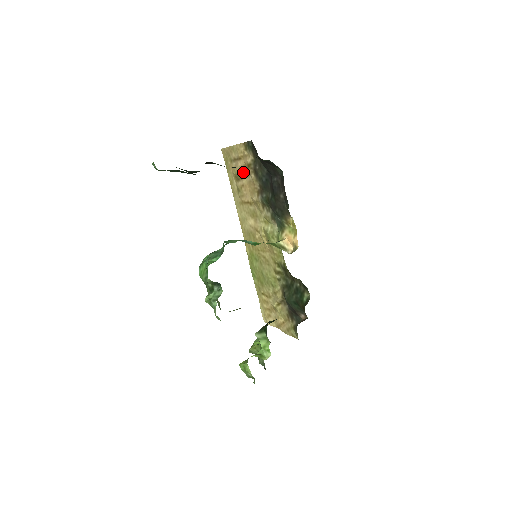
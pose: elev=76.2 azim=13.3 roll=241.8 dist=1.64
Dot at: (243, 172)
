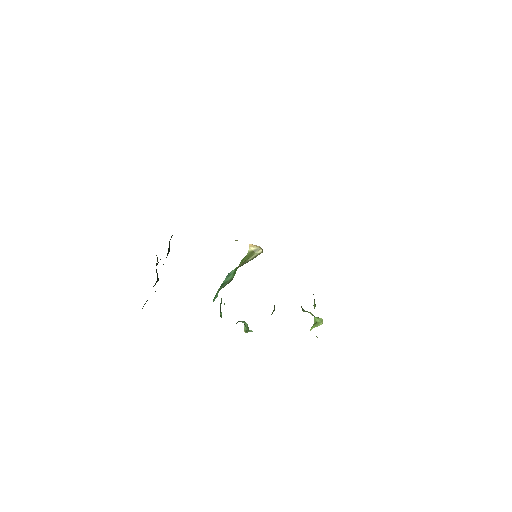
Dot at: occluded
